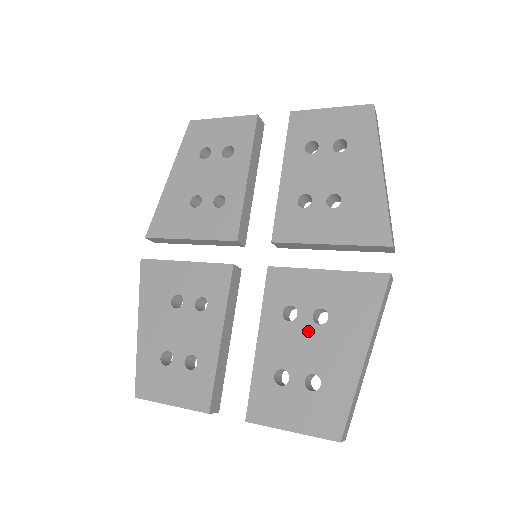
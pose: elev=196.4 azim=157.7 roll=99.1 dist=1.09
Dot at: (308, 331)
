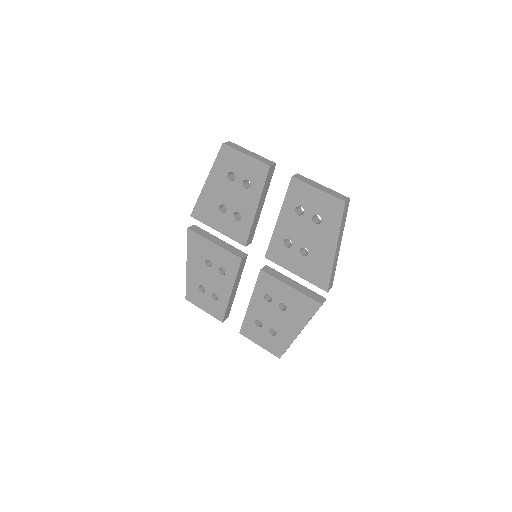
Dot at: (275, 310)
